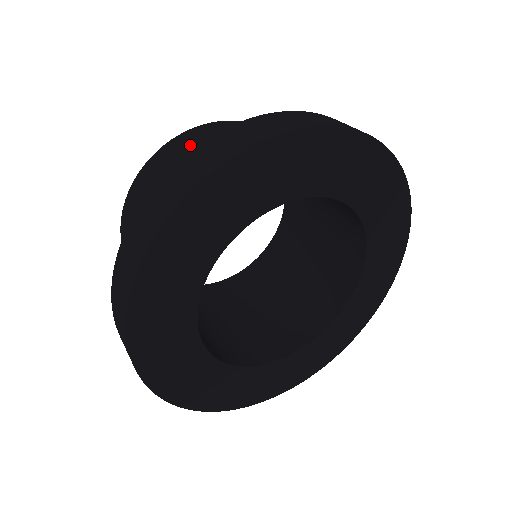
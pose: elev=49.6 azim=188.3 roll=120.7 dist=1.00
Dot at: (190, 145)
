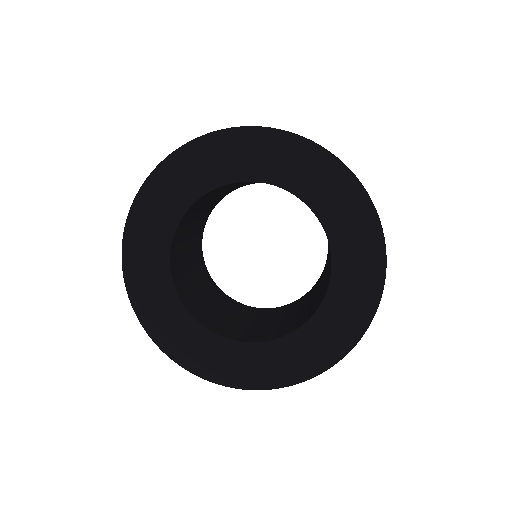
Dot at: occluded
